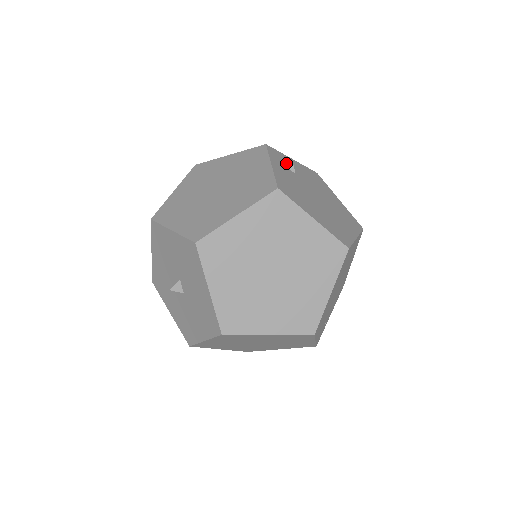
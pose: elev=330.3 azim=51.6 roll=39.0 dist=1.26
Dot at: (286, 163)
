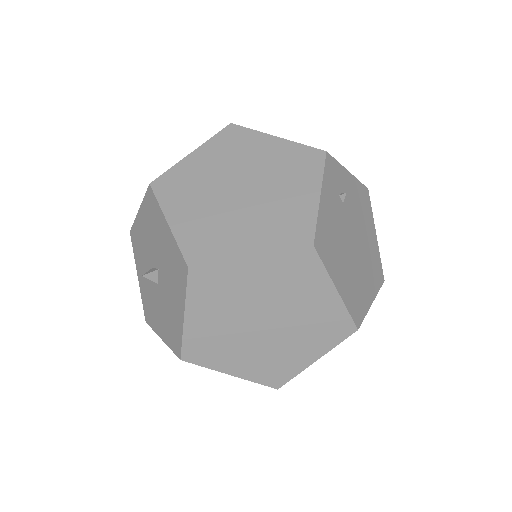
Dot at: (339, 184)
